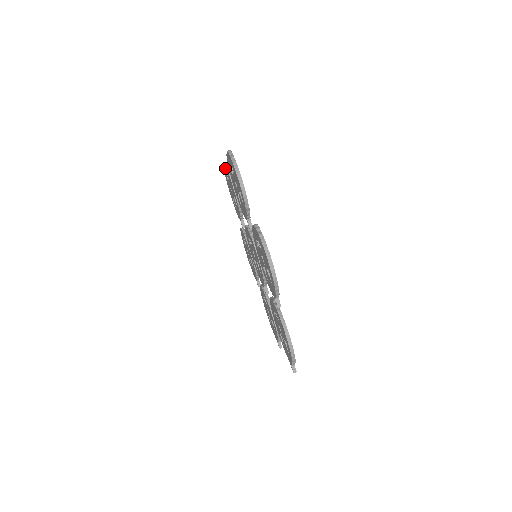
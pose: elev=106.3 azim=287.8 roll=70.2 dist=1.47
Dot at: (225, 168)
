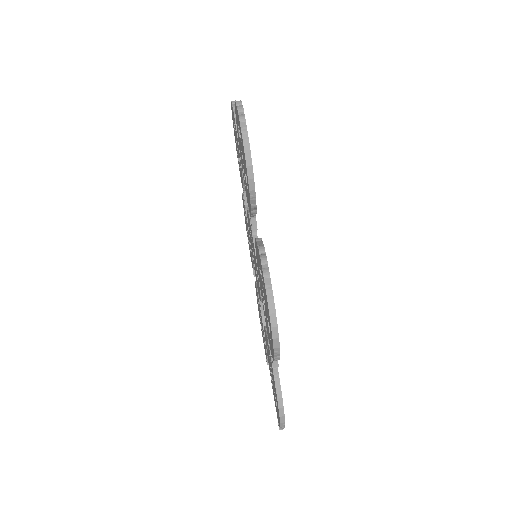
Dot at: occluded
